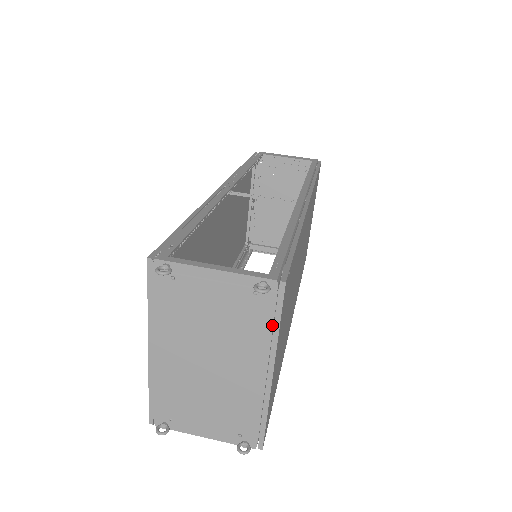
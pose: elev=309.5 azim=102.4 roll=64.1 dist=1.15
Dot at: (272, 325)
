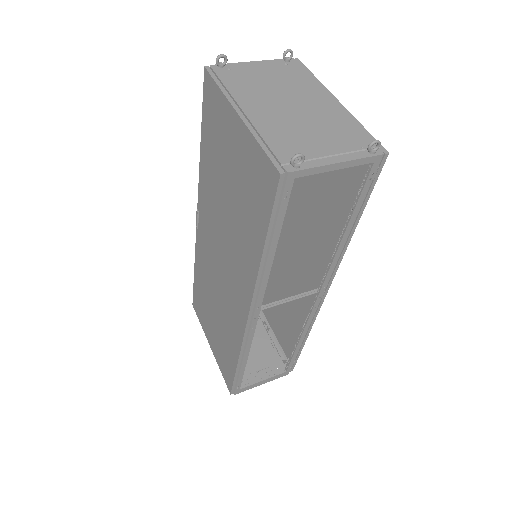
Dot at: (310, 75)
